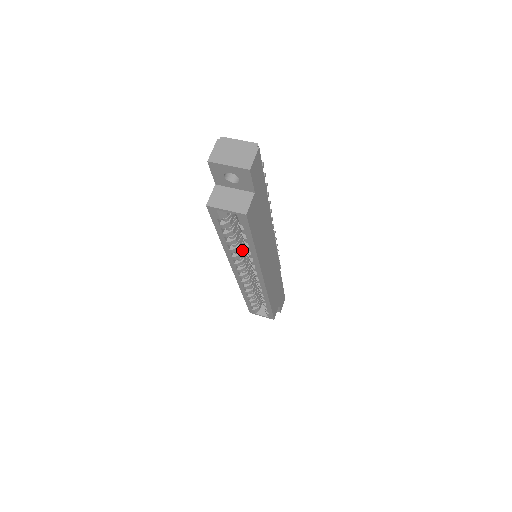
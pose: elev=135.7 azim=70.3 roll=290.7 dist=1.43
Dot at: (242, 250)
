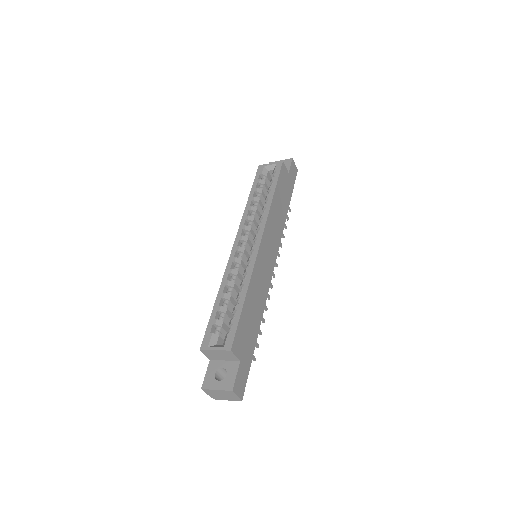
Dot at: (255, 221)
